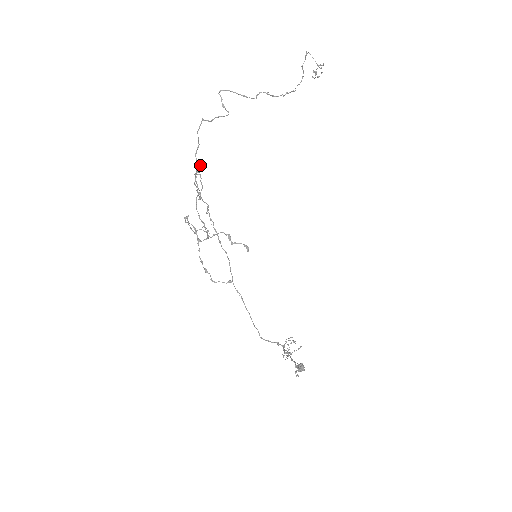
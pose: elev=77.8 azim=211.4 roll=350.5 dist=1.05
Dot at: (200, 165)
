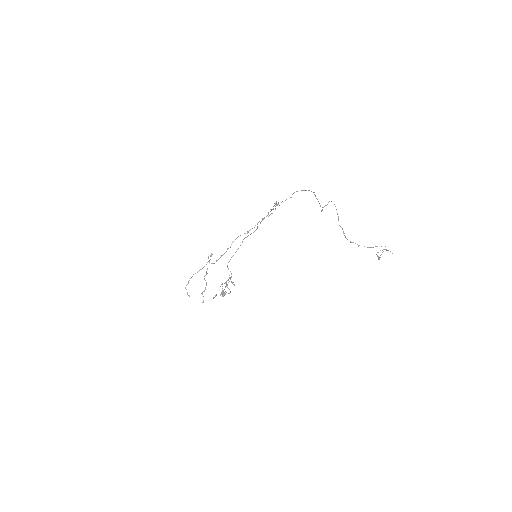
Dot at: occluded
